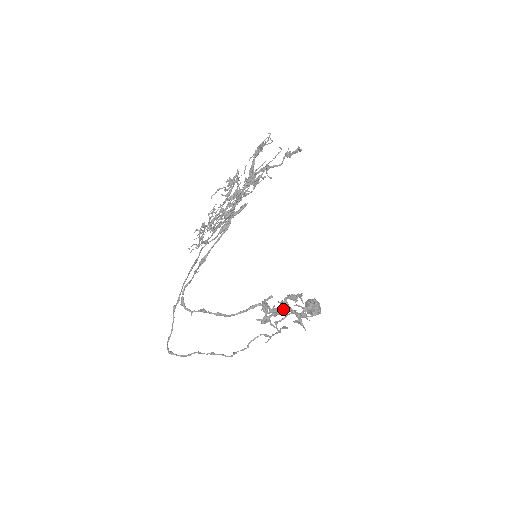
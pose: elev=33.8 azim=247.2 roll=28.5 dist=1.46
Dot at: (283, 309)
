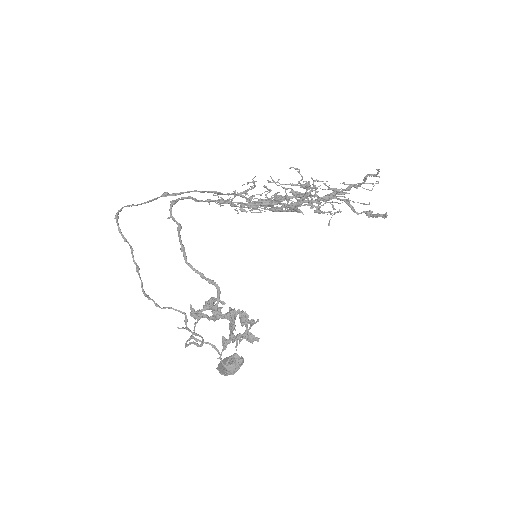
Dot at: (226, 317)
